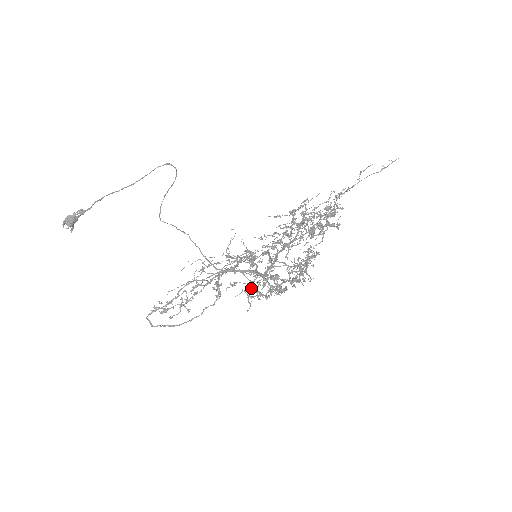
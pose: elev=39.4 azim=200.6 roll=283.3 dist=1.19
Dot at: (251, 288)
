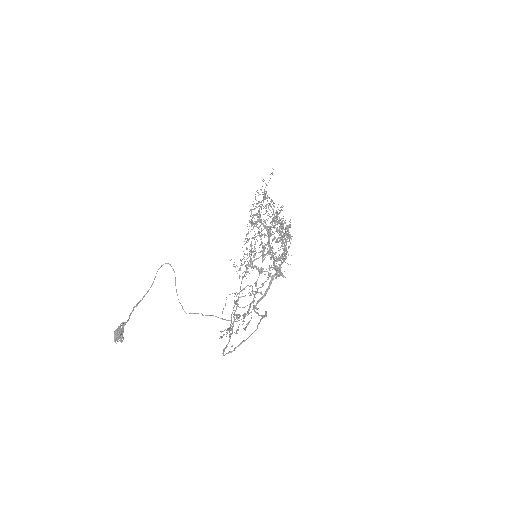
Dot at: (275, 278)
